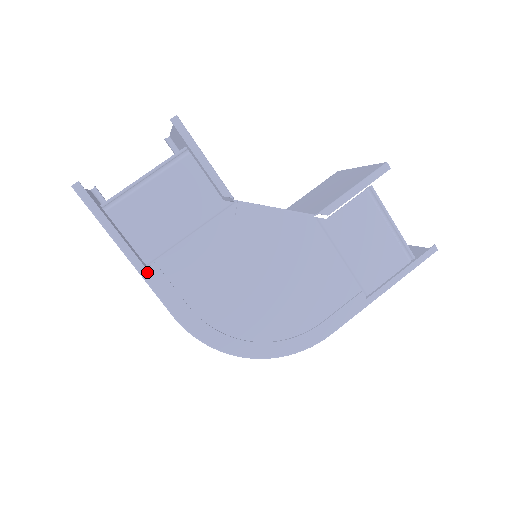
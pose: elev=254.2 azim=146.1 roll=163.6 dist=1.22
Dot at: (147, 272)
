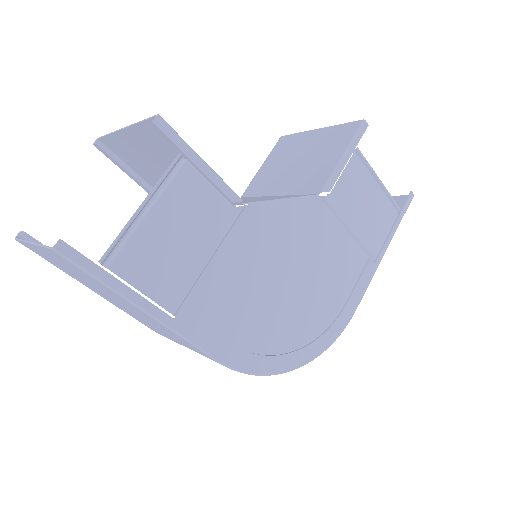
Dot at: (177, 323)
